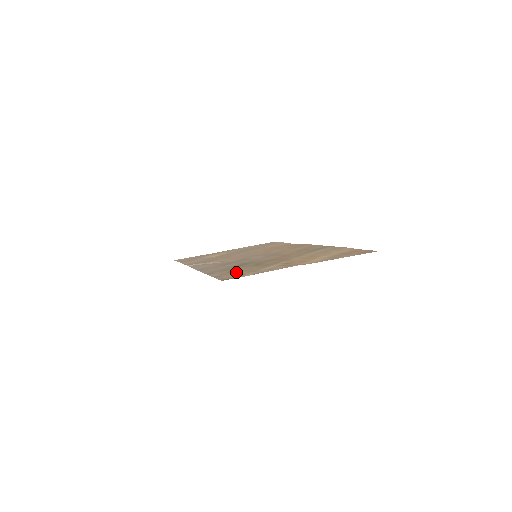
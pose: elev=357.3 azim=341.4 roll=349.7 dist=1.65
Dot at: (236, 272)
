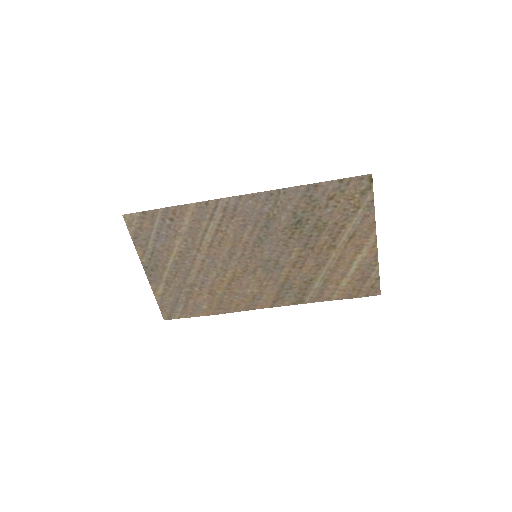
Dot at: (343, 198)
